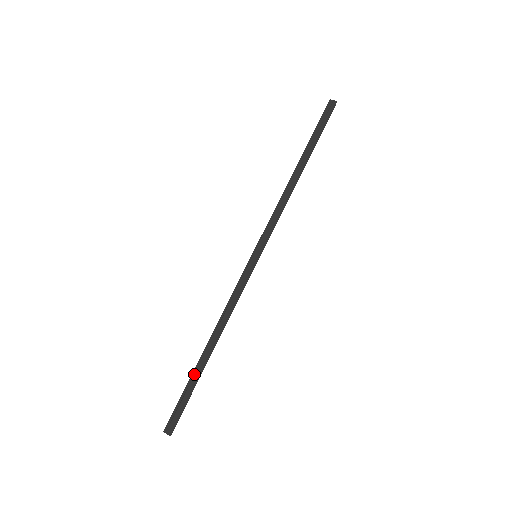
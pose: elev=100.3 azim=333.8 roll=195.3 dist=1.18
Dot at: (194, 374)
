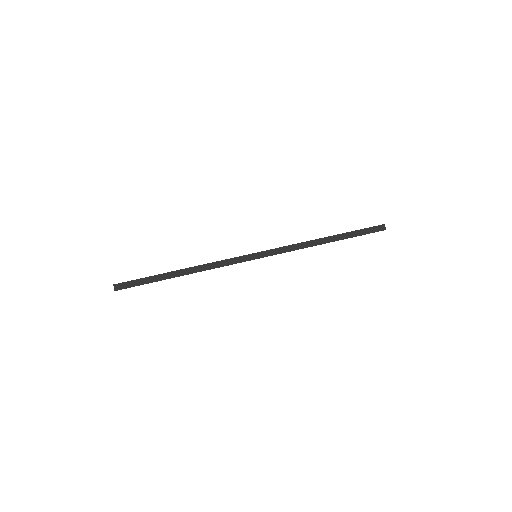
Dot at: (160, 276)
